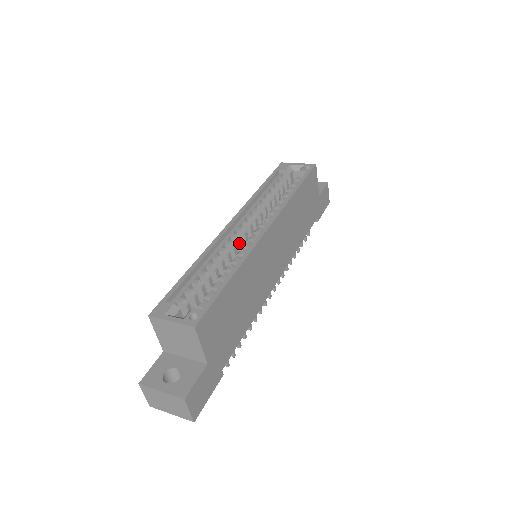
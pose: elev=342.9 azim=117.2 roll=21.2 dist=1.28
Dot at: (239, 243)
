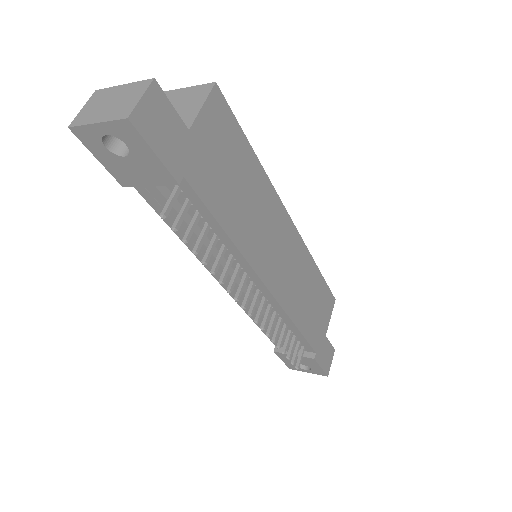
Dot at: occluded
